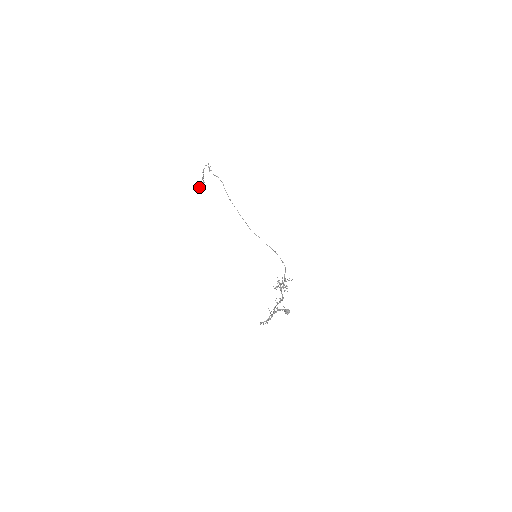
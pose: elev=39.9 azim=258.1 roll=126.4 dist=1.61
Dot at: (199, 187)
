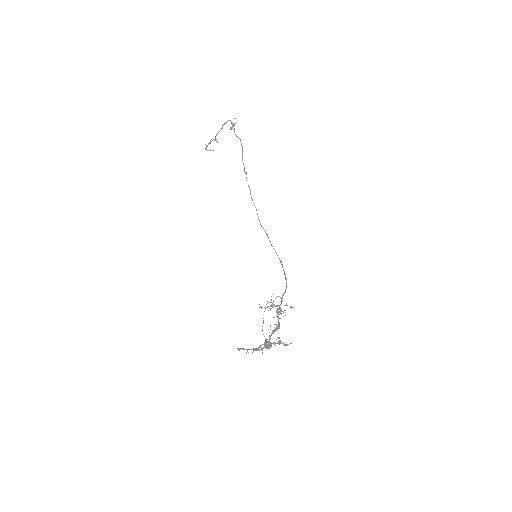
Dot at: (205, 144)
